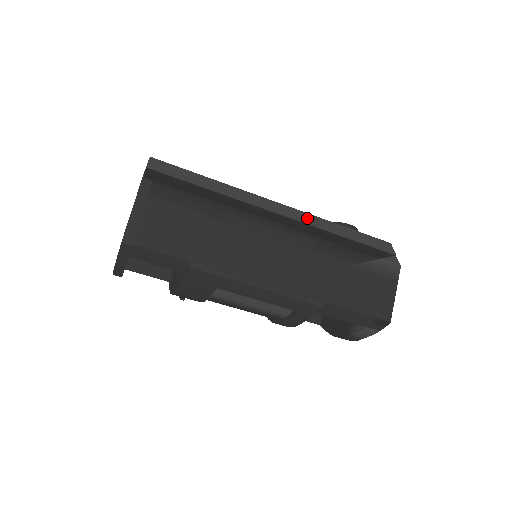
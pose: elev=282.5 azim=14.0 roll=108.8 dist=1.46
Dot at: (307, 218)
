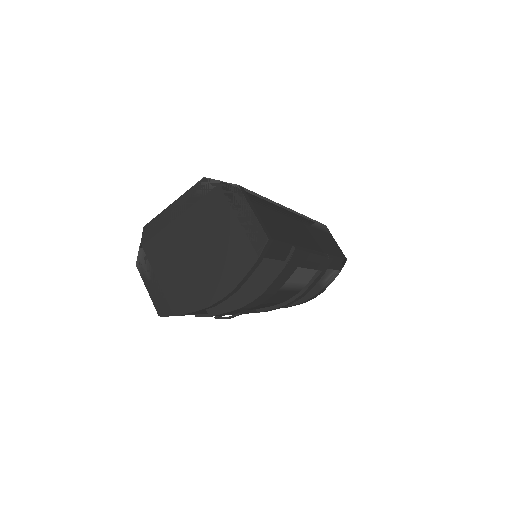
Dot at: occluded
